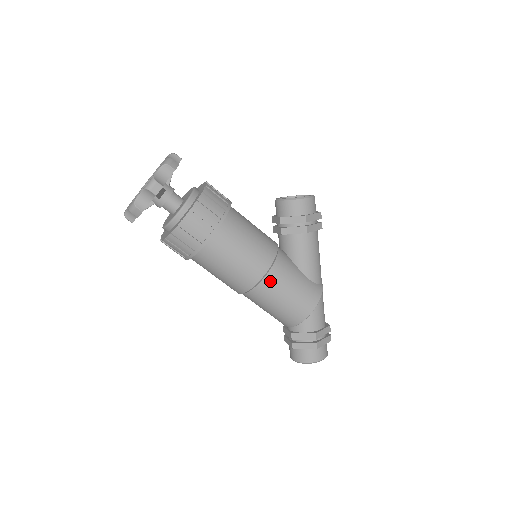
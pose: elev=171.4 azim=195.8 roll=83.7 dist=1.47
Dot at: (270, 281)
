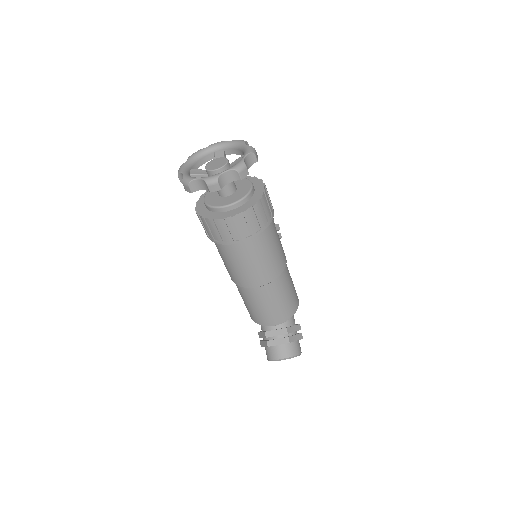
Dot at: (287, 269)
